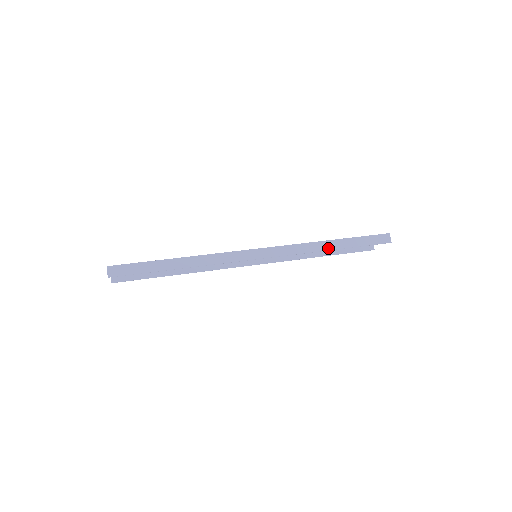
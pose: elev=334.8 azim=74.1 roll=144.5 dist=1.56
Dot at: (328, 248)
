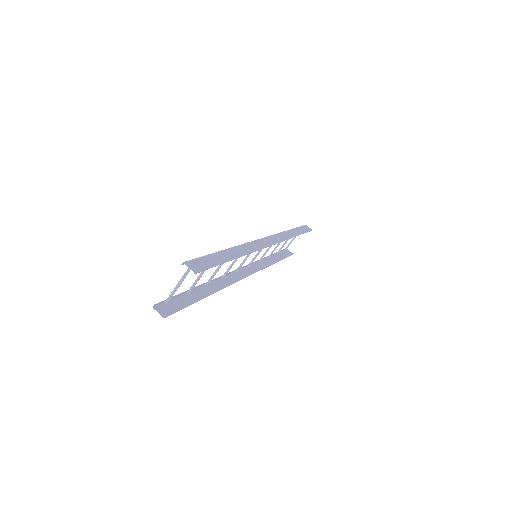
Dot at: (294, 235)
